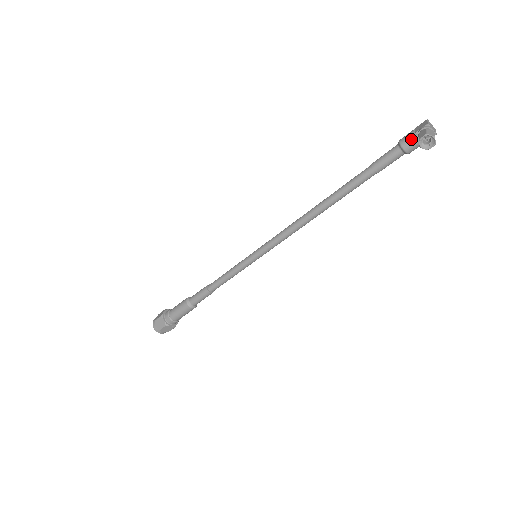
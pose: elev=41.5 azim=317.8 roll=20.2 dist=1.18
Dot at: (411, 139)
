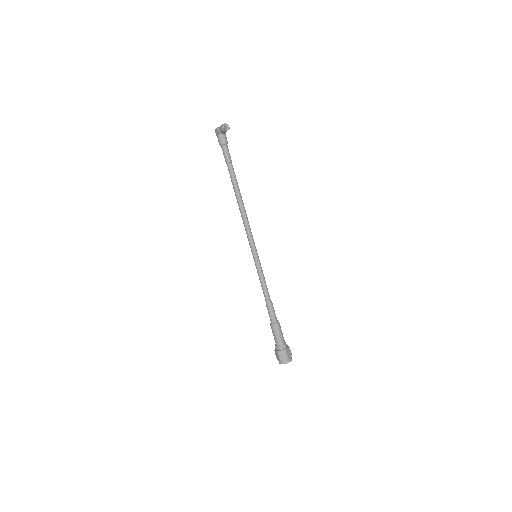
Dot at: (221, 138)
